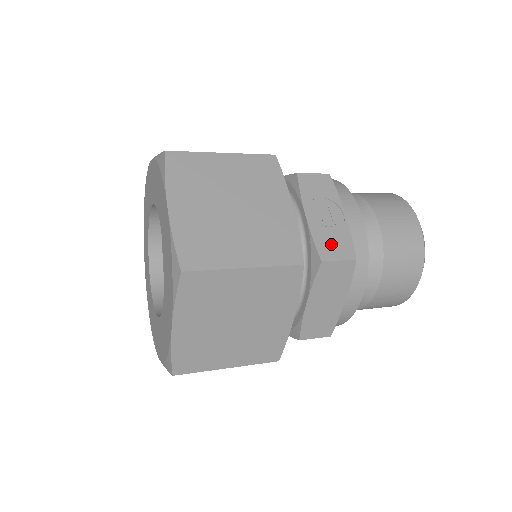
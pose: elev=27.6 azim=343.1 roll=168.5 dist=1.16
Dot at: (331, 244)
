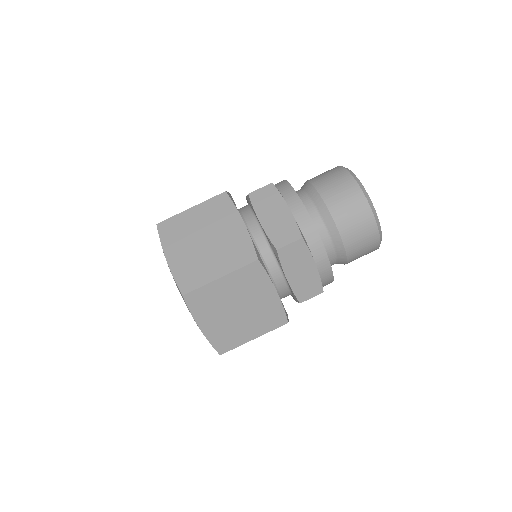
Dot at: occluded
